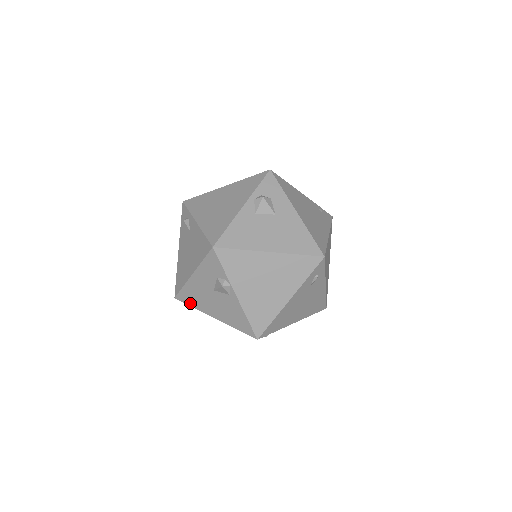
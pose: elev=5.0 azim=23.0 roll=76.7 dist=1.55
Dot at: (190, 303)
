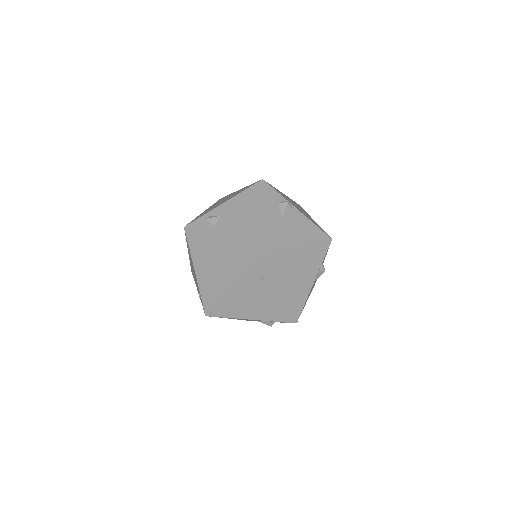
Dot at: (272, 251)
